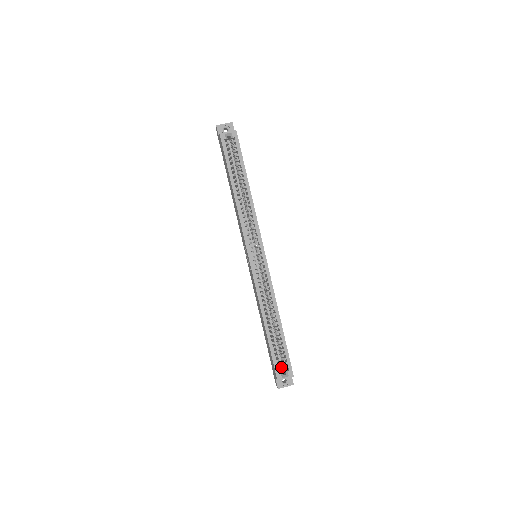
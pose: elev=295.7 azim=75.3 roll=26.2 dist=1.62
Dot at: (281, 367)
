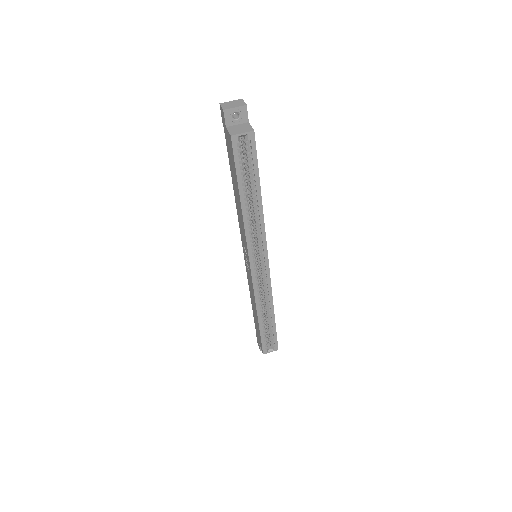
Dot at: occluded
